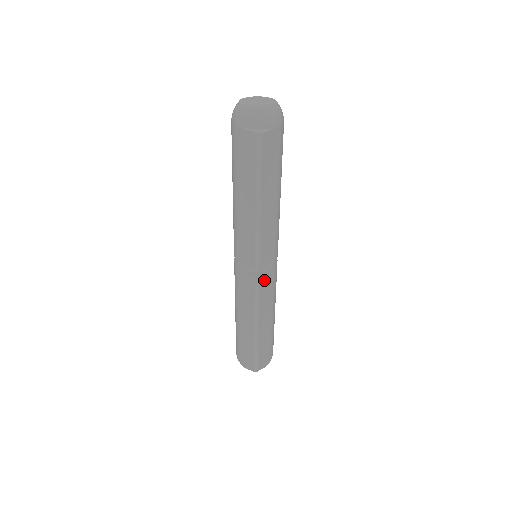
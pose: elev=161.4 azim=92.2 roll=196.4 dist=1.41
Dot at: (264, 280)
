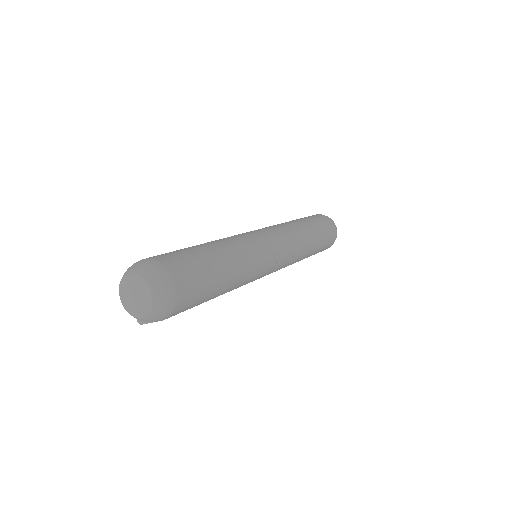
Dot at: occluded
